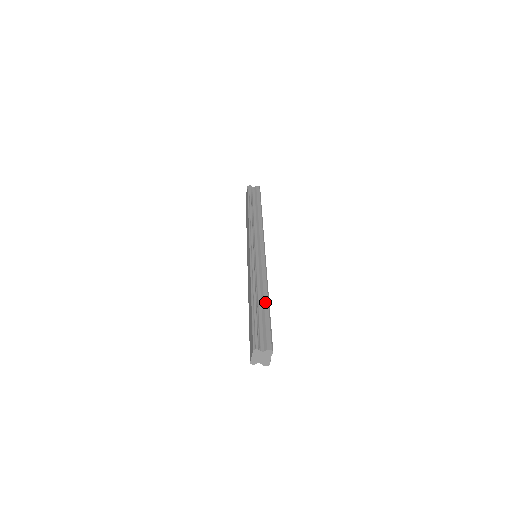
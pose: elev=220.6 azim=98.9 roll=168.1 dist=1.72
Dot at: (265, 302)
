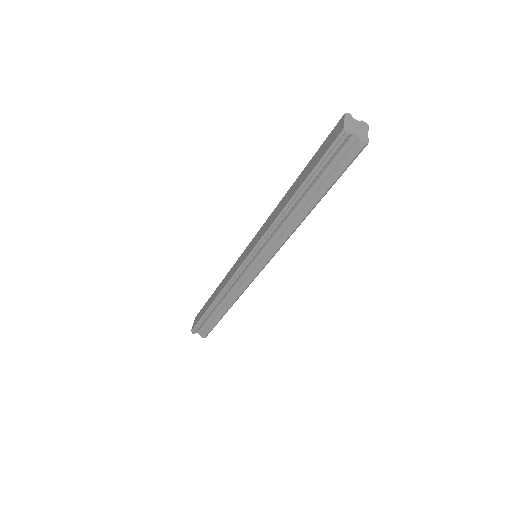
Dot at: occluded
